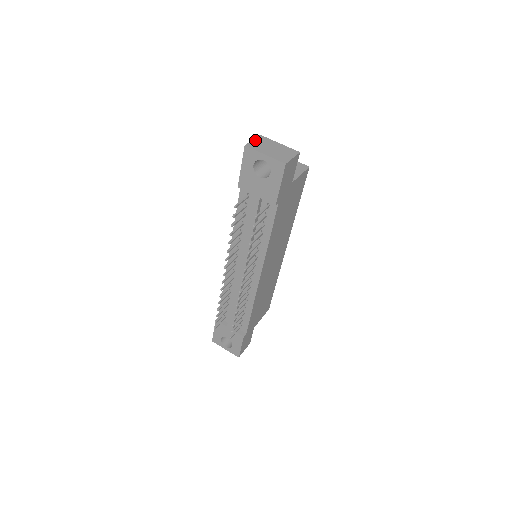
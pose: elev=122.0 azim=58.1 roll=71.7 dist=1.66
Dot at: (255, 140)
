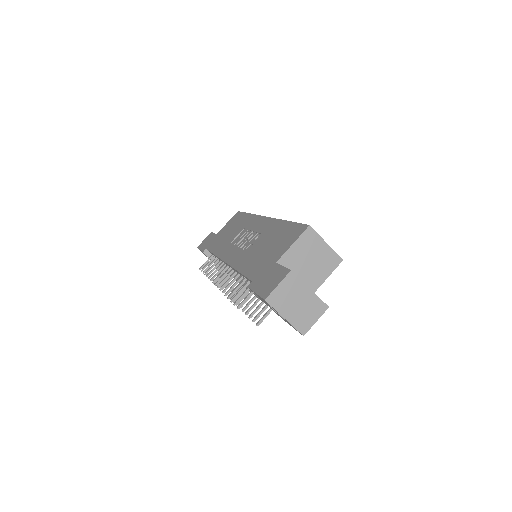
Dot at: (281, 285)
